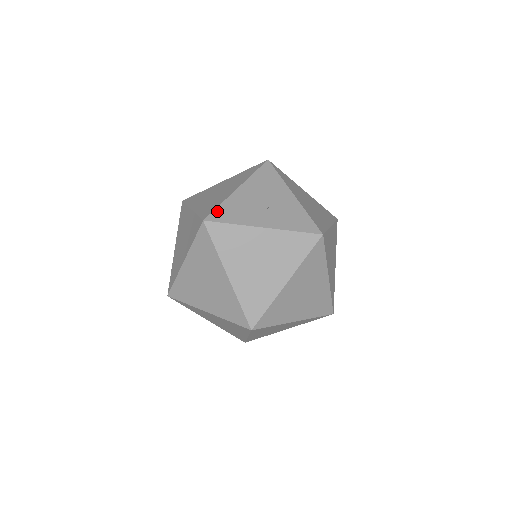
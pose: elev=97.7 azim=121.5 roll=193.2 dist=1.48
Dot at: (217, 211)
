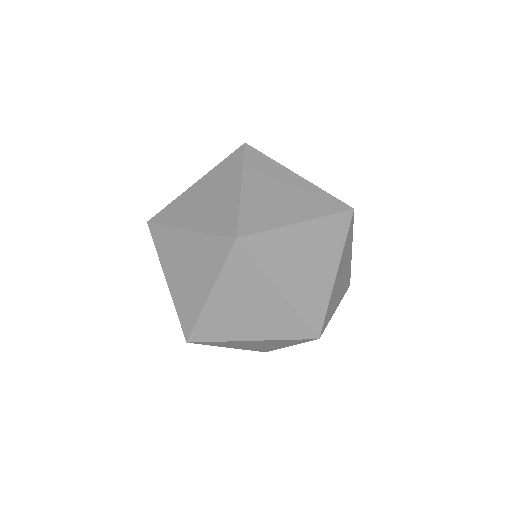
Dot at: occluded
